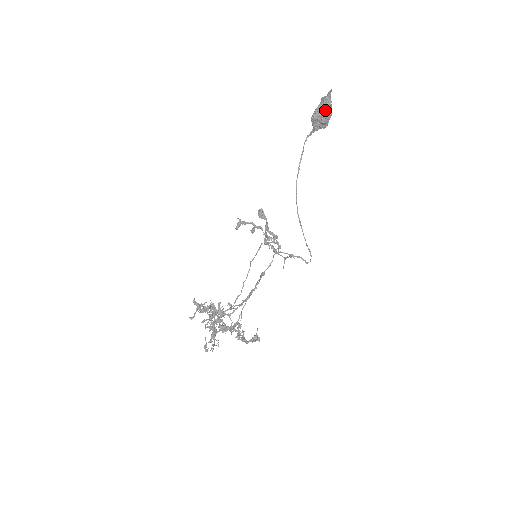
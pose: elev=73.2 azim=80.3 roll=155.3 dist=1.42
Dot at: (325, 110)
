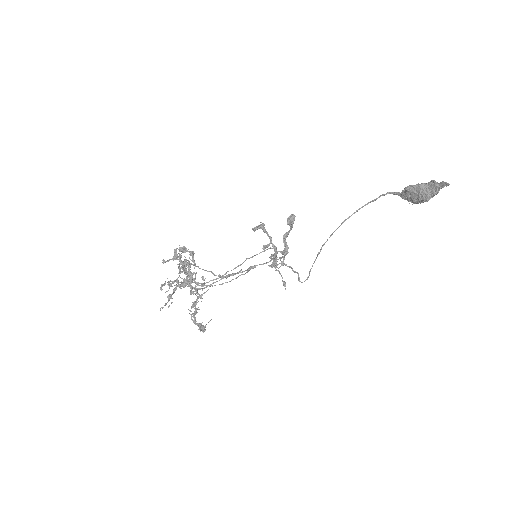
Dot at: (425, 195)
